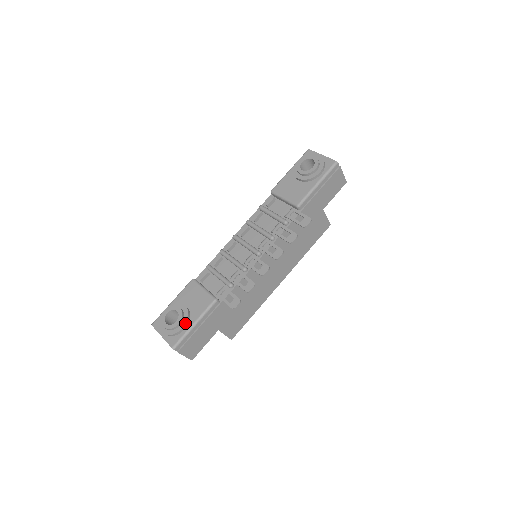
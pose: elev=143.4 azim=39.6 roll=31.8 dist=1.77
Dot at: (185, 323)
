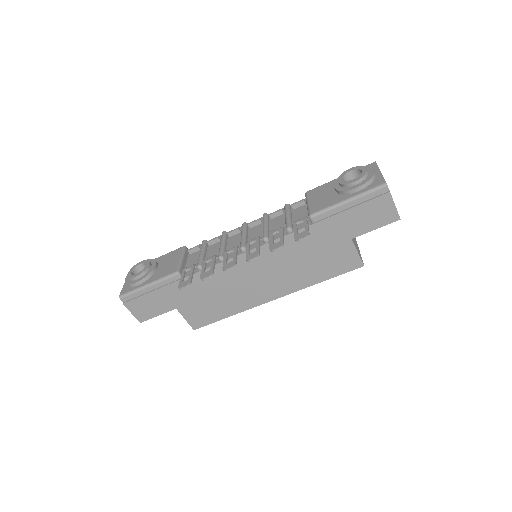
Dot at: (141, 279)
